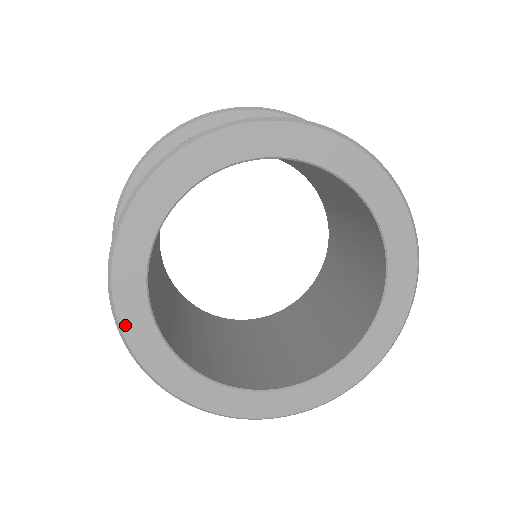
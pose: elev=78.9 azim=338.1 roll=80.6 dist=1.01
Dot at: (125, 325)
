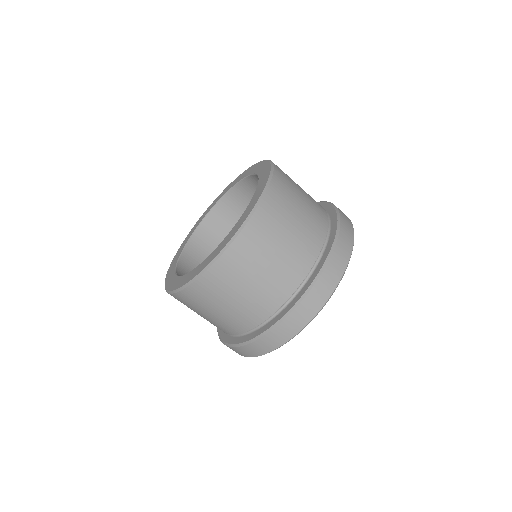
Dot at: (166, 283)
